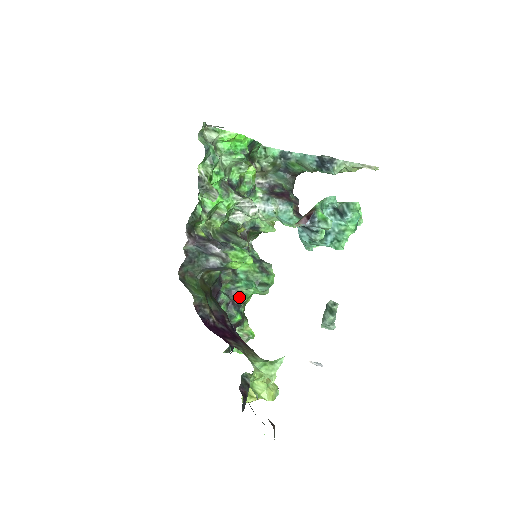
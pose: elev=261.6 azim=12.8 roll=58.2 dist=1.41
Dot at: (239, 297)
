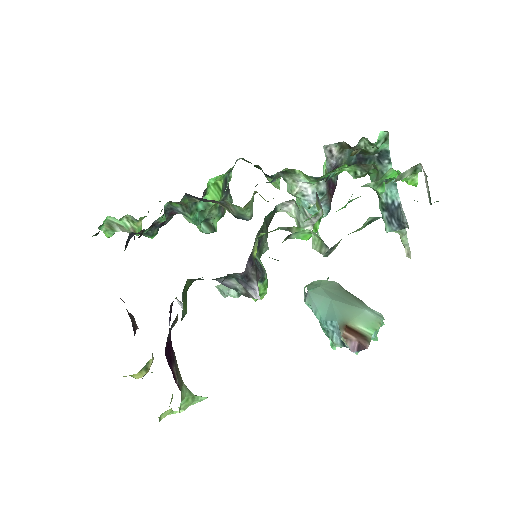
Dot at: occluded
